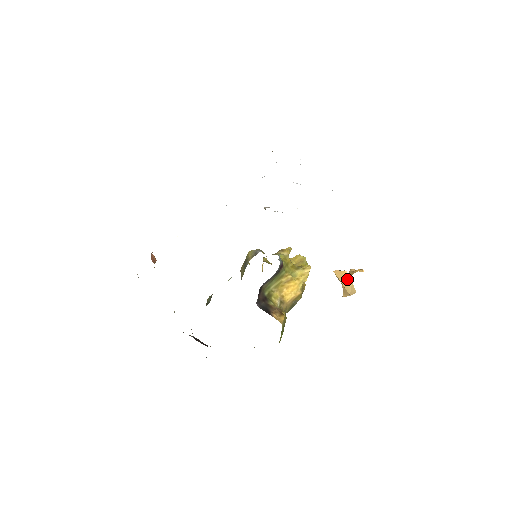
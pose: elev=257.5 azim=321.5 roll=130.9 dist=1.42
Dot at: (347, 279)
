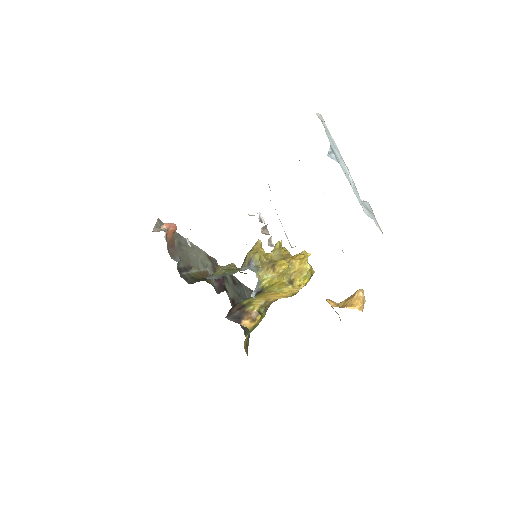
Dot at: occluded
